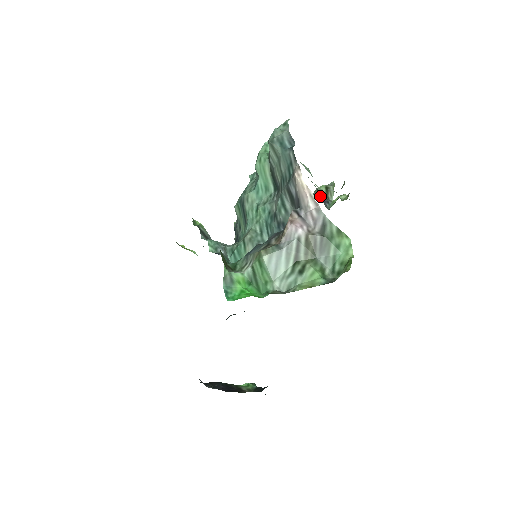
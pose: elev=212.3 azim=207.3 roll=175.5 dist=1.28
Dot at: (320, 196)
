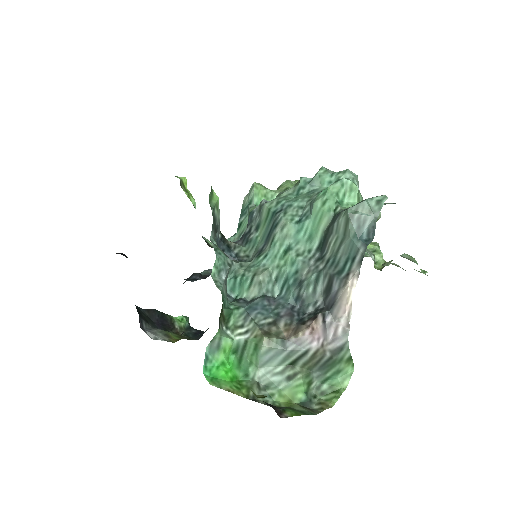
Dot at: occluded
